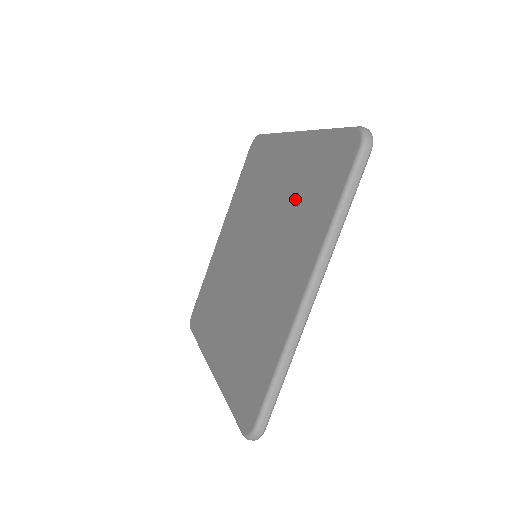
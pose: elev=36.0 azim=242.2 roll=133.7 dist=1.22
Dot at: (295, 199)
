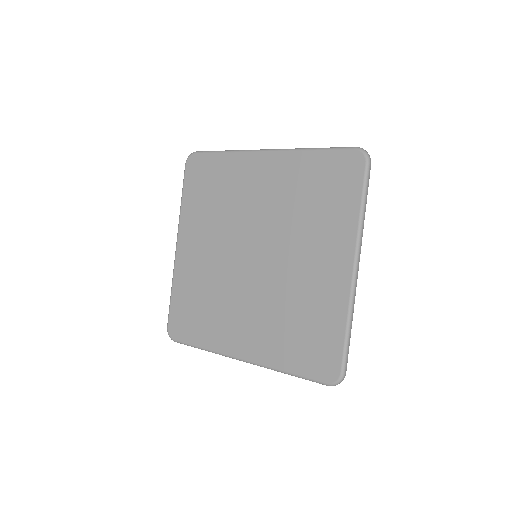
Dot at: (299, 204)
